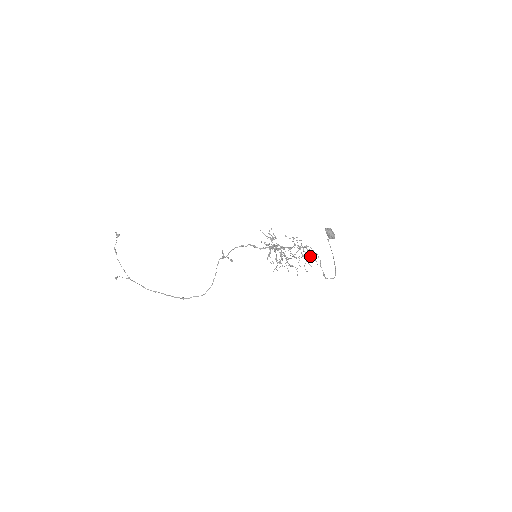
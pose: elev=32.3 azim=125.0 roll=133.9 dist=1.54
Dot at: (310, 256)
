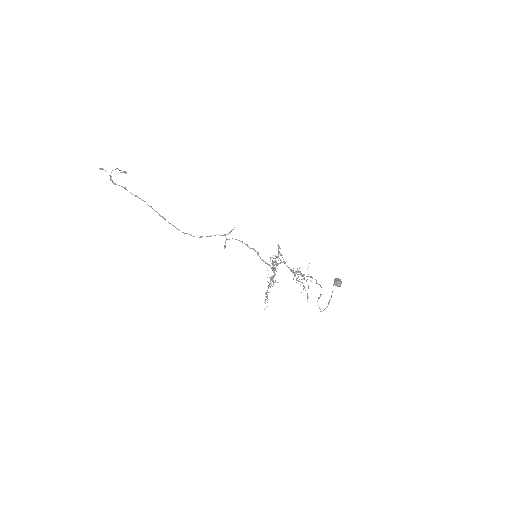
Dot at: occluded
